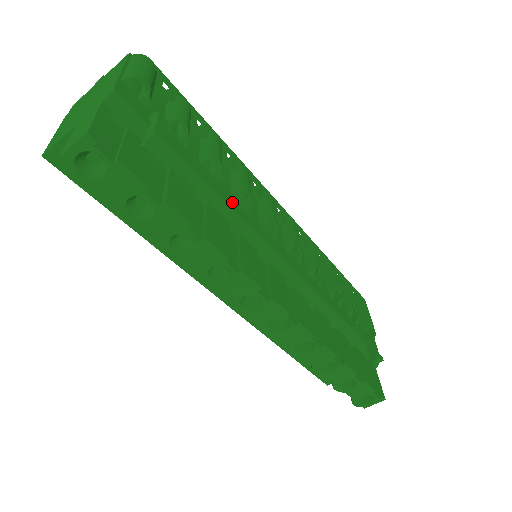
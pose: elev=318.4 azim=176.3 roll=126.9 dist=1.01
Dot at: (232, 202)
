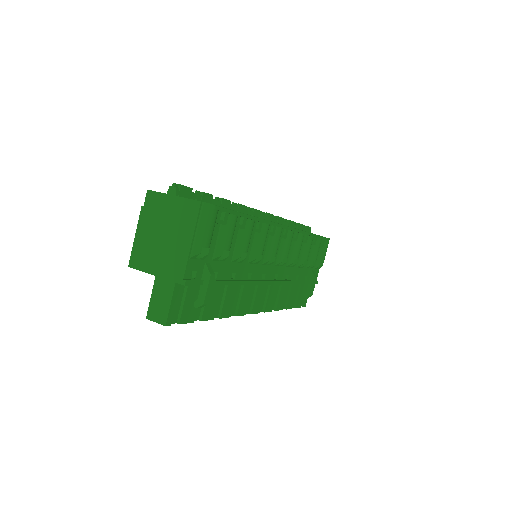
Dot at: (246, 271)
